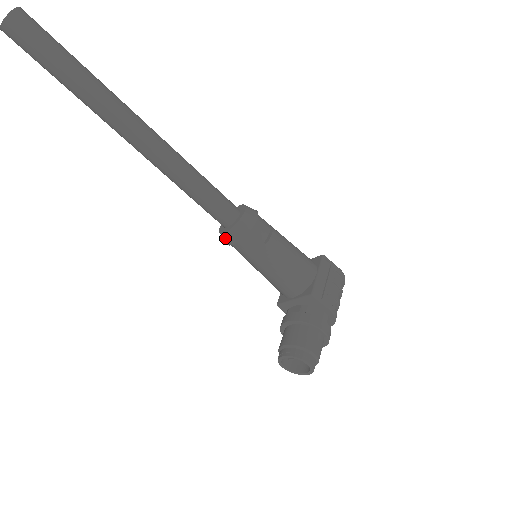
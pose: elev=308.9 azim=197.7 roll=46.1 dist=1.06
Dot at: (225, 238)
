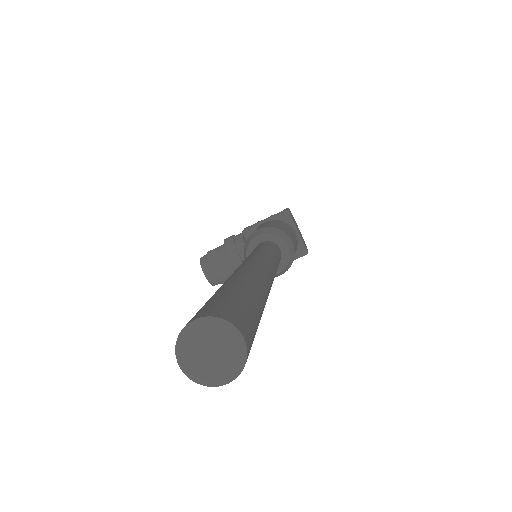
Dot at: (245, 256)
